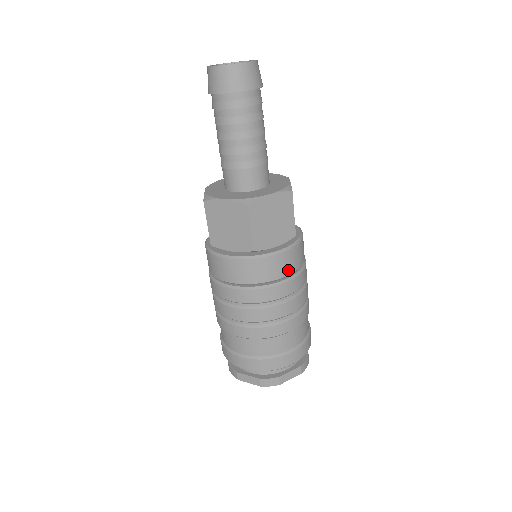
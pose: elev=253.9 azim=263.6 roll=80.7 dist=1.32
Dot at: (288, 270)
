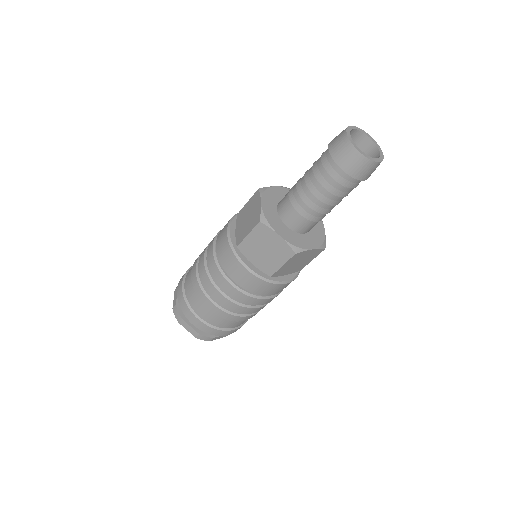
Dot at: (279, 291)
